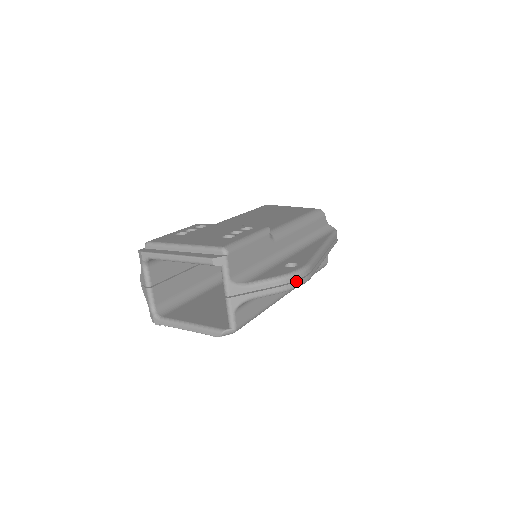
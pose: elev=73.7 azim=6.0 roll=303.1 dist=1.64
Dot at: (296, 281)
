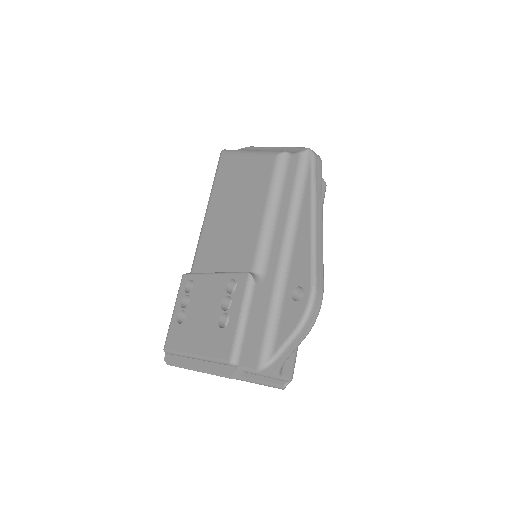
Dot at: (313, 317)
